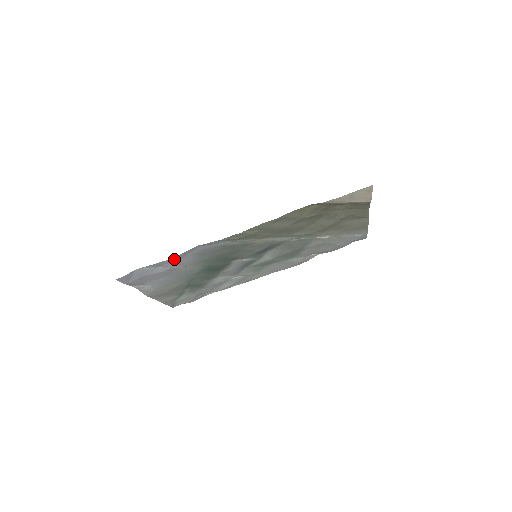
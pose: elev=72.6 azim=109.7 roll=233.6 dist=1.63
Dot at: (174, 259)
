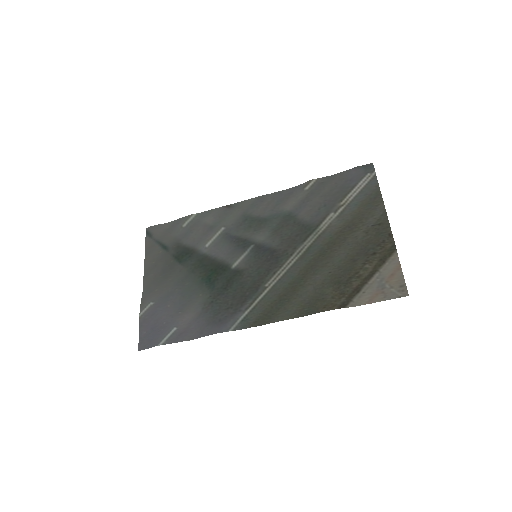
Dot at: (193, 337)
